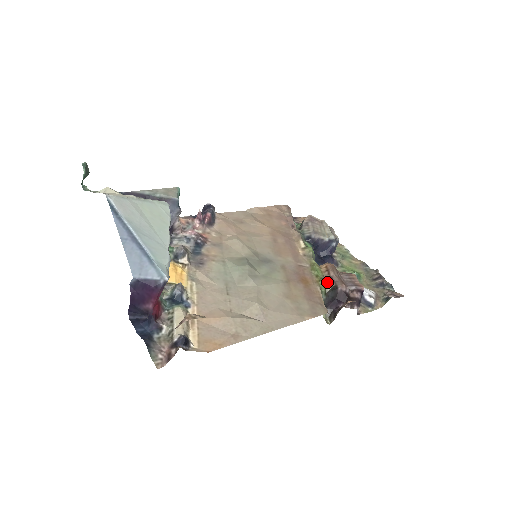
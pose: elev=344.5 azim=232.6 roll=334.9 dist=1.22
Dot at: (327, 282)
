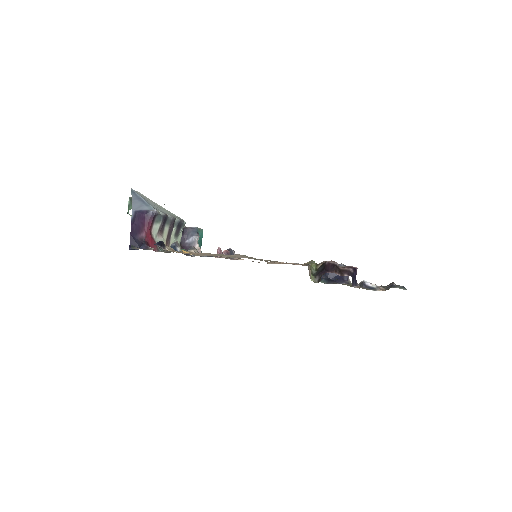
Dot at: (318, 264)
